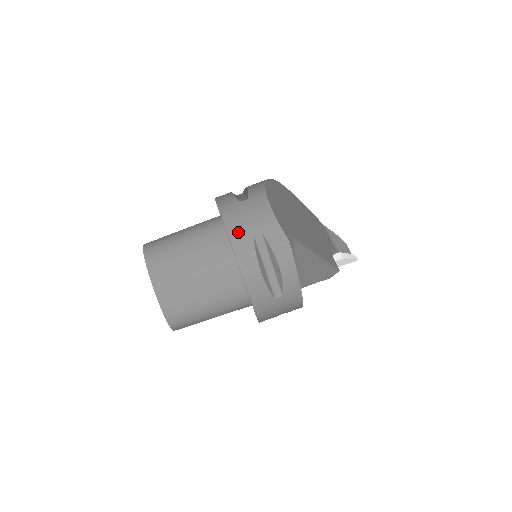
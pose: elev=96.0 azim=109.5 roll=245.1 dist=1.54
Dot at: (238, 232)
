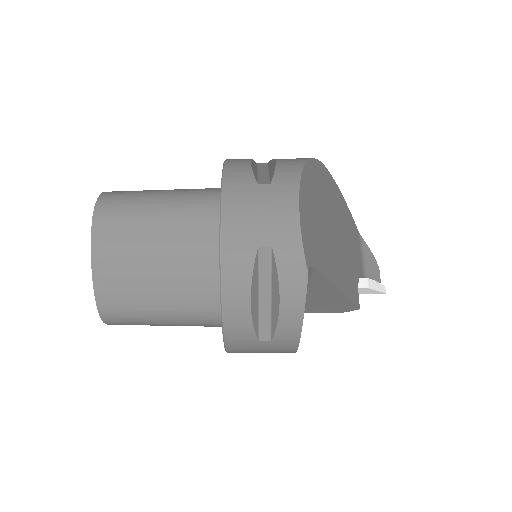
Dot at: (237, 232)
